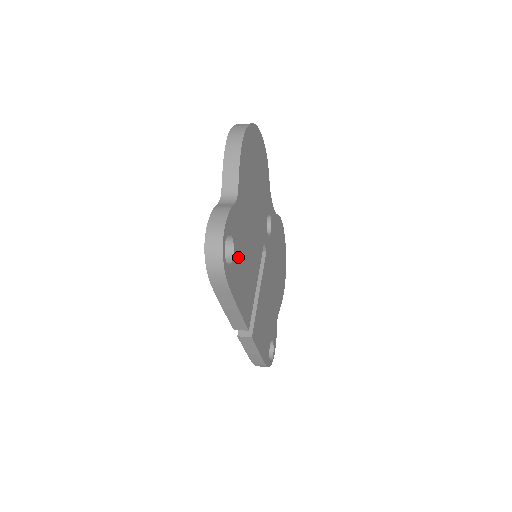
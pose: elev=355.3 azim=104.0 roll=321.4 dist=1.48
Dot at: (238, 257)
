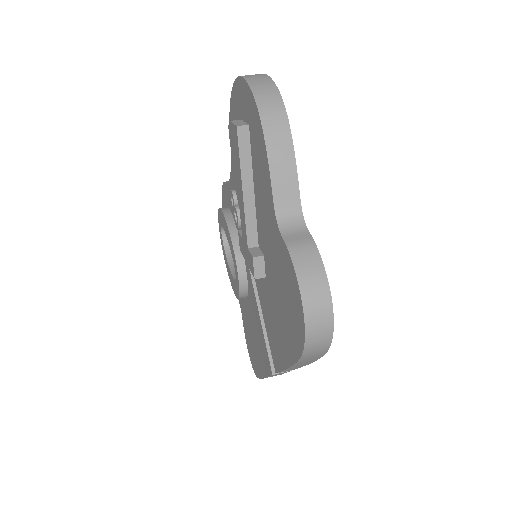
Dot at: occluded
